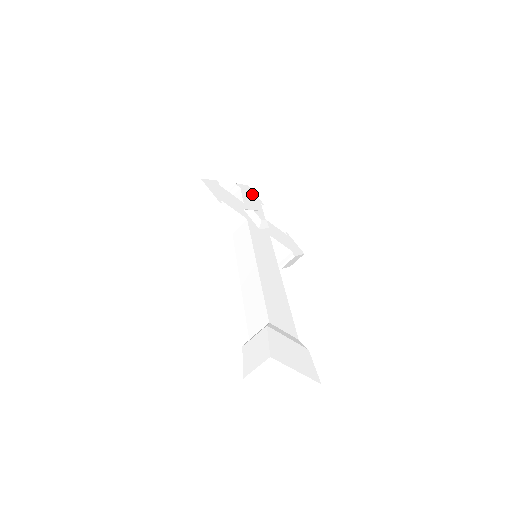
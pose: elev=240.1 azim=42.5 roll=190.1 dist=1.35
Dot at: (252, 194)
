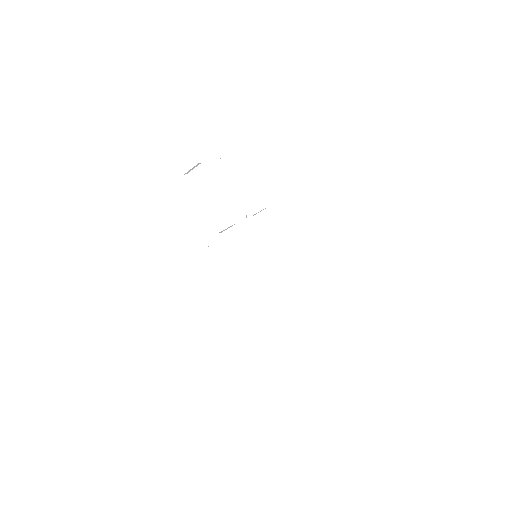
Dot at: (209, 153)
